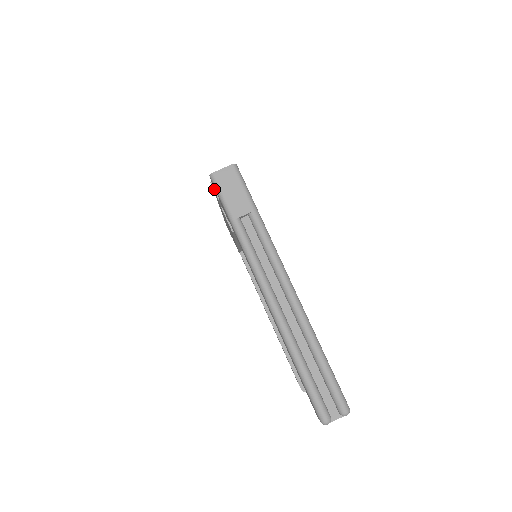
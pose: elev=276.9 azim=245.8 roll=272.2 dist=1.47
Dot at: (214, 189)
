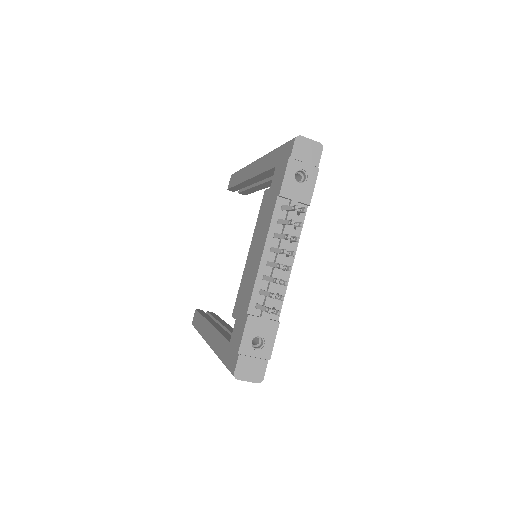
Dot at: (236, 352)
